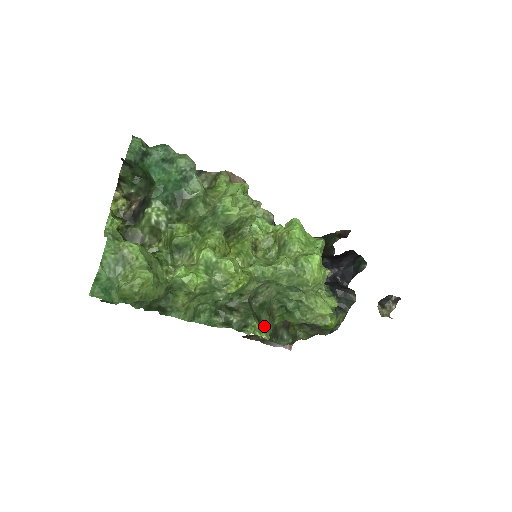
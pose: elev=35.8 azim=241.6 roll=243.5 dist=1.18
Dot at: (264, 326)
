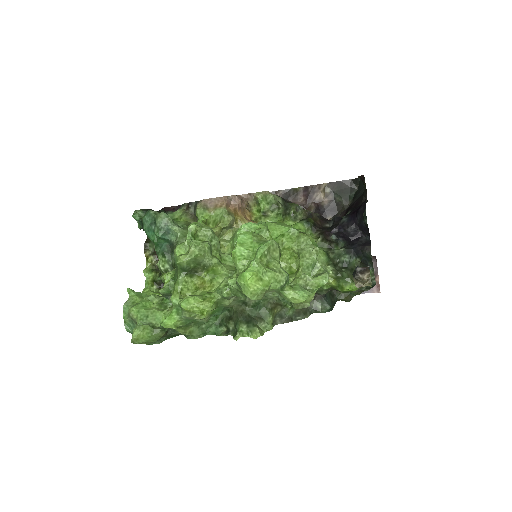
Dot at: (265, 320)
